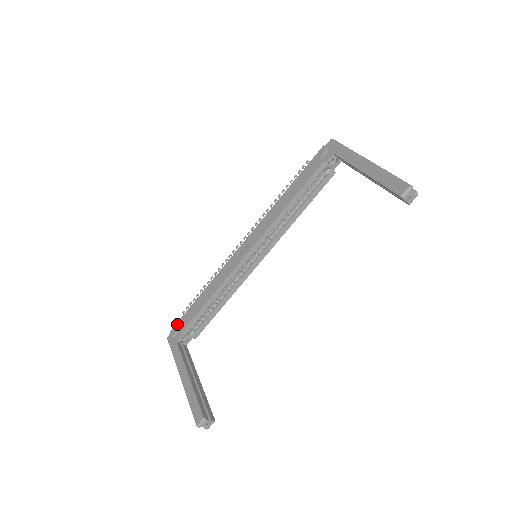
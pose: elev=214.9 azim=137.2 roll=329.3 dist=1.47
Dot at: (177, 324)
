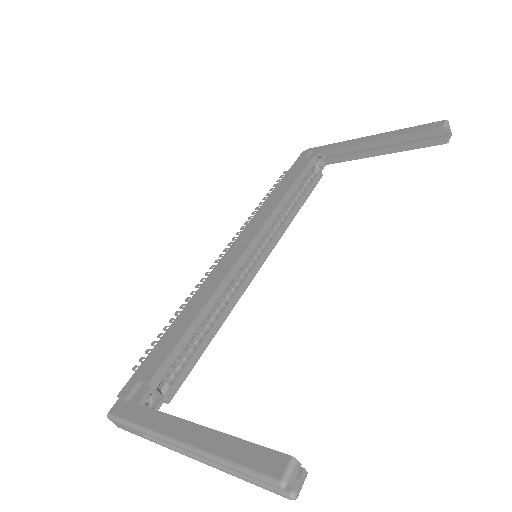
Dot at: (132, 377)
